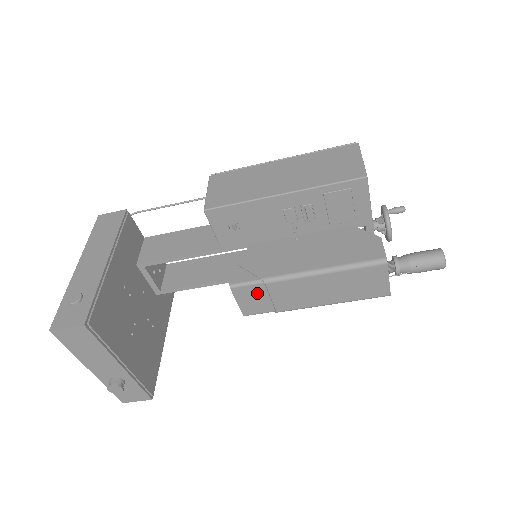
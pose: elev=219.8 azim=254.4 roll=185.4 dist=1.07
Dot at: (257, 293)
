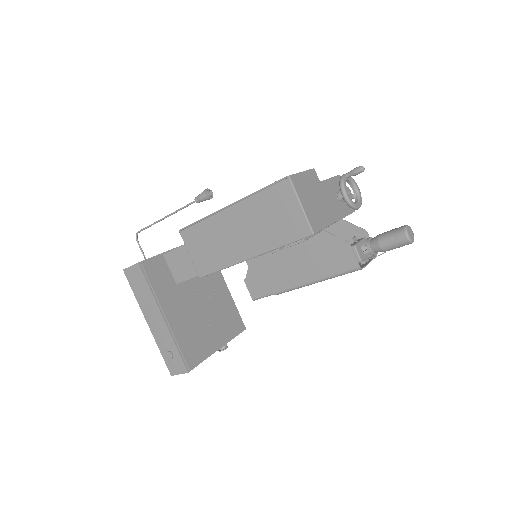
Dot at: occluded
